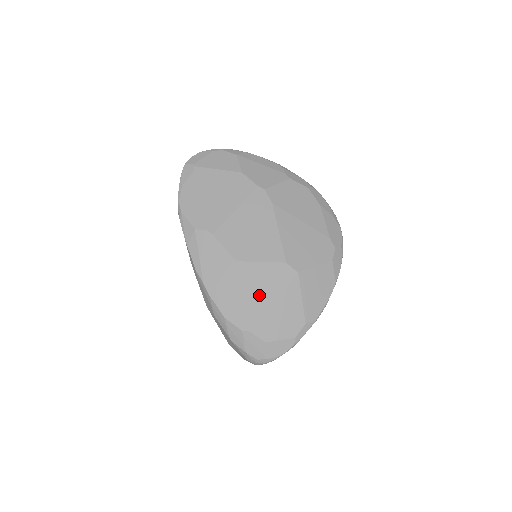
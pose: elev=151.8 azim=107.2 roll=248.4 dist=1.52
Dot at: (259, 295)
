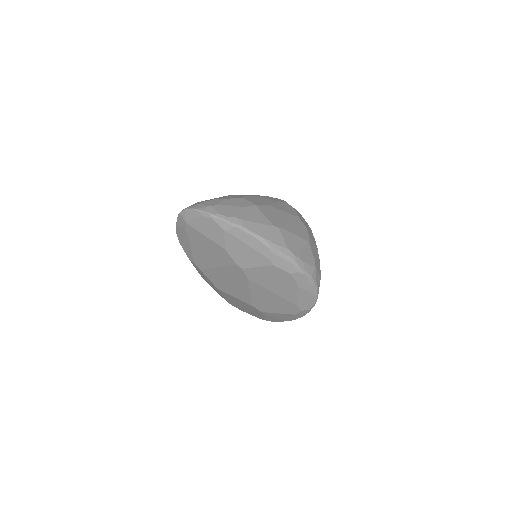
Dot at: (235, 302)
